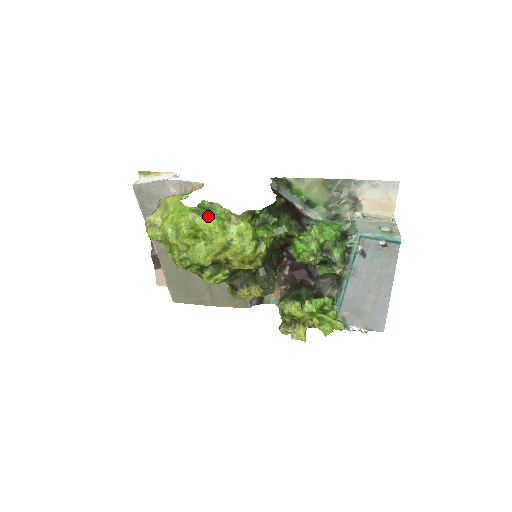
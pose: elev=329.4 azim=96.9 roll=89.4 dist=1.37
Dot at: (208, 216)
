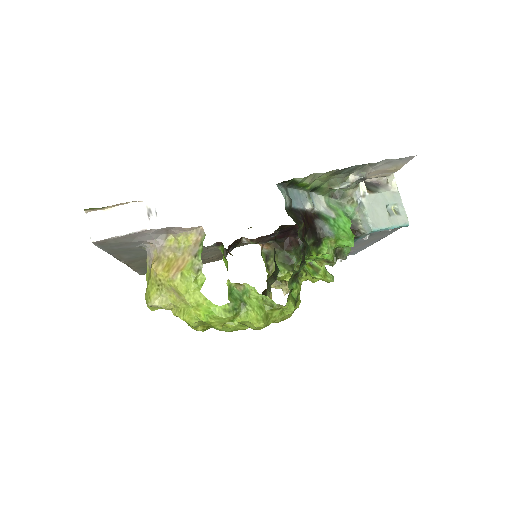
Dot at: (248, 313)
